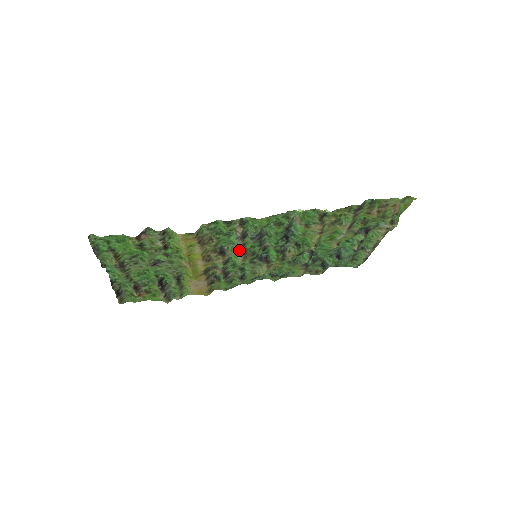
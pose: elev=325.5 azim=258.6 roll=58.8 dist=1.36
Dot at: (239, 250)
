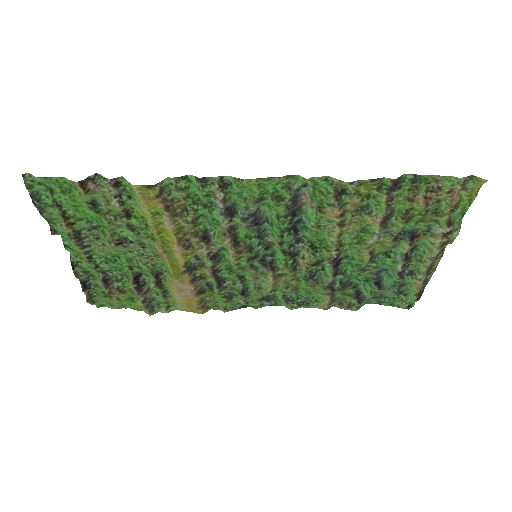
Dot at: (227, 237)
